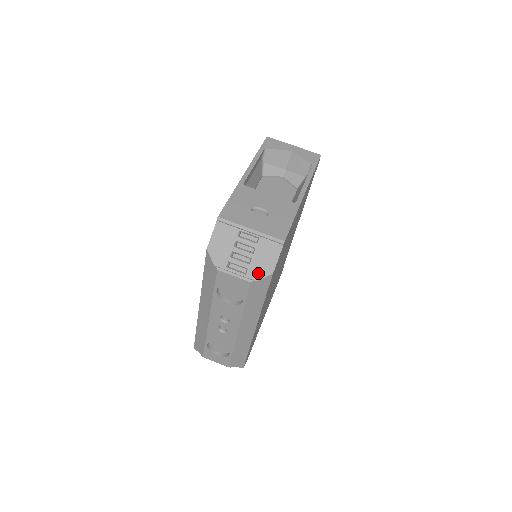
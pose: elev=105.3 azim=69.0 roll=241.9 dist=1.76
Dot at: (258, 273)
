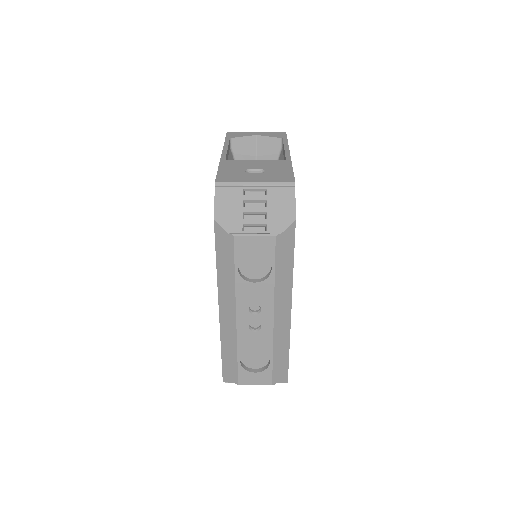
Dot at: (280, 225)
